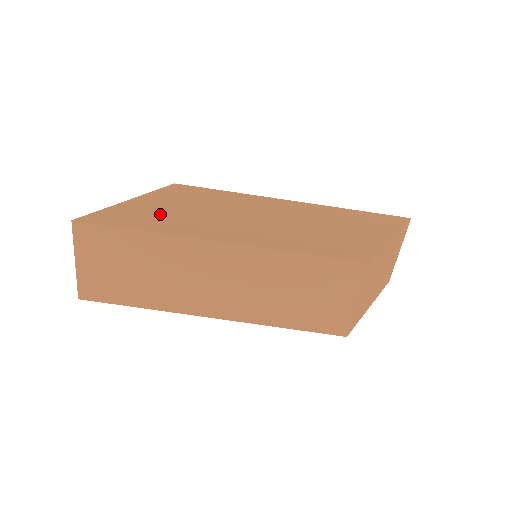
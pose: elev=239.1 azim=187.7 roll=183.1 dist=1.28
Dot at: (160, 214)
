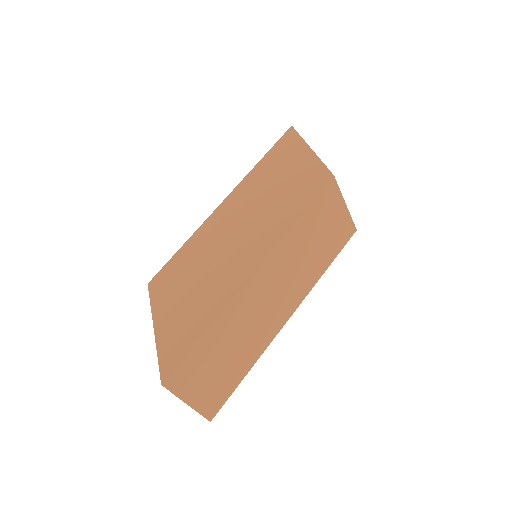
Dot at: (190, 308)
